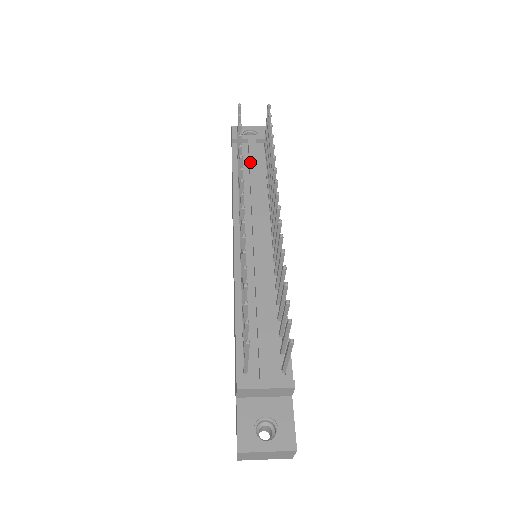
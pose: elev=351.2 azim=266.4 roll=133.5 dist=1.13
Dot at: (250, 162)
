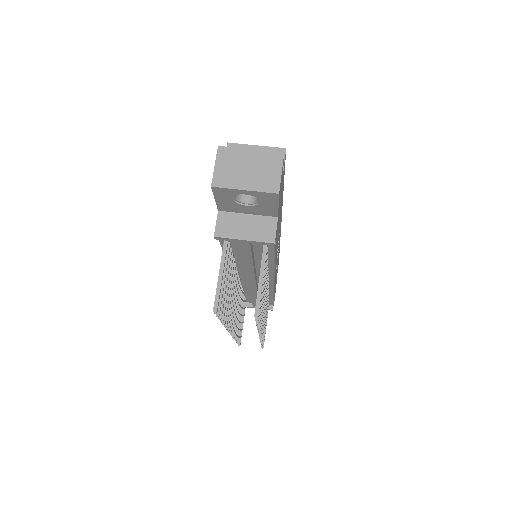
Dot at: (243, 257)
